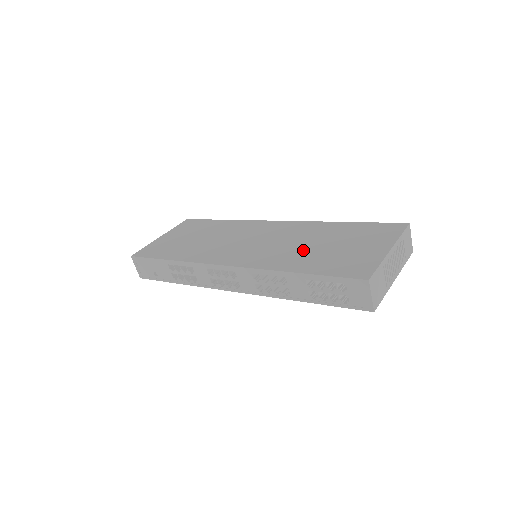
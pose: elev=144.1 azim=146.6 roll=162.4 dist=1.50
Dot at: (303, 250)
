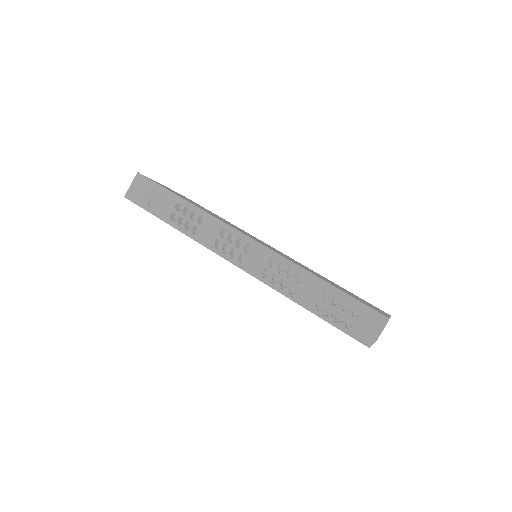
Dot at: occluded
